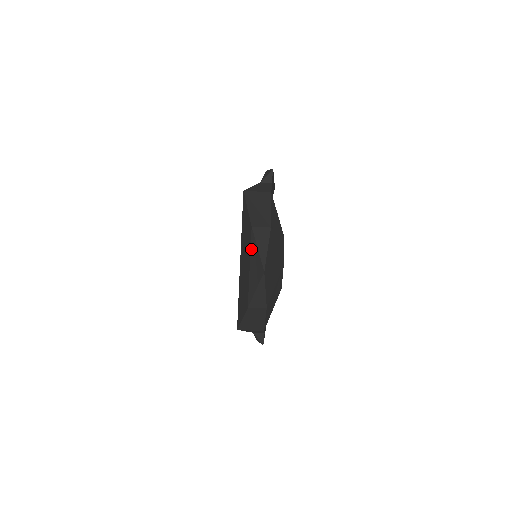
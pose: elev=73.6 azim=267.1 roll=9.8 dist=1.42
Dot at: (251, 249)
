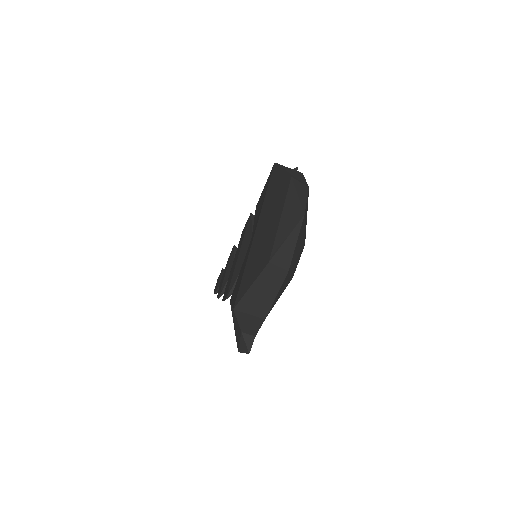
Dot at: (287, 198)
